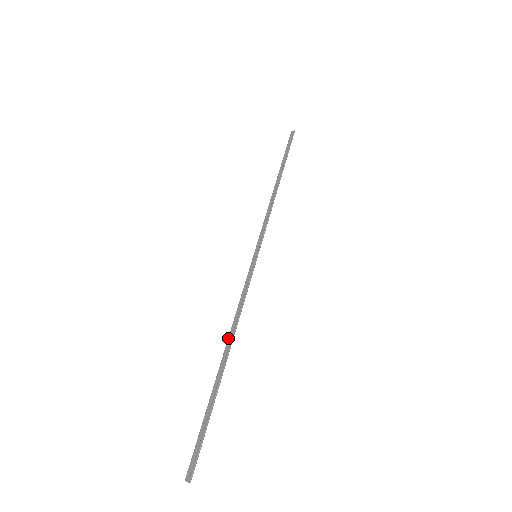
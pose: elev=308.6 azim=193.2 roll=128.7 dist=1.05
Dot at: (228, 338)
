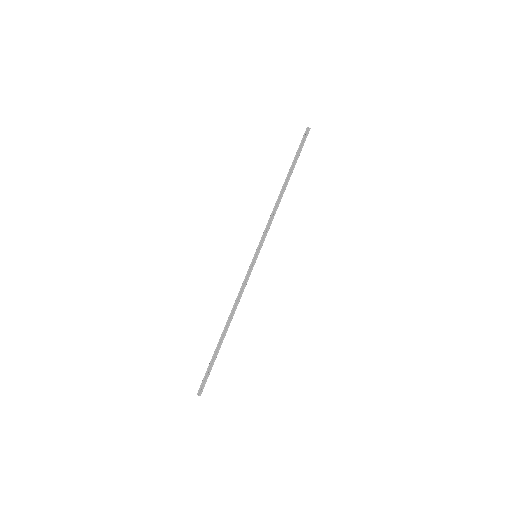
Dot at: (229, 317)
